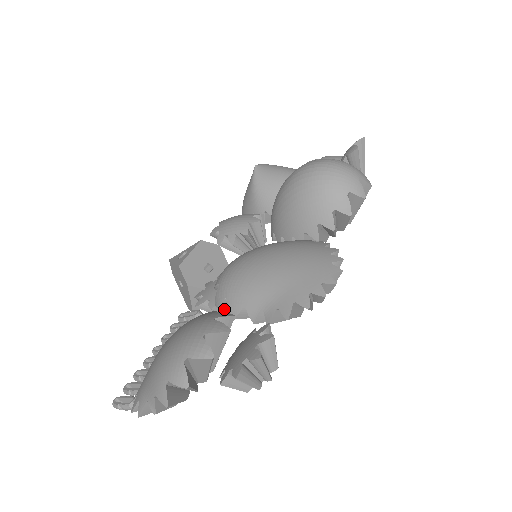
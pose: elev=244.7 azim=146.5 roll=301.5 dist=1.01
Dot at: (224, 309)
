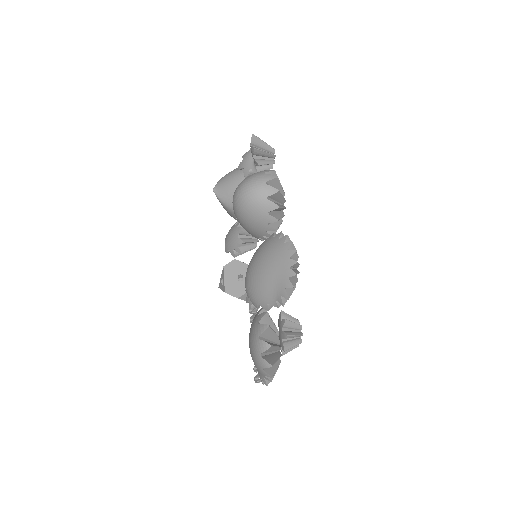
Dot at: occluded
